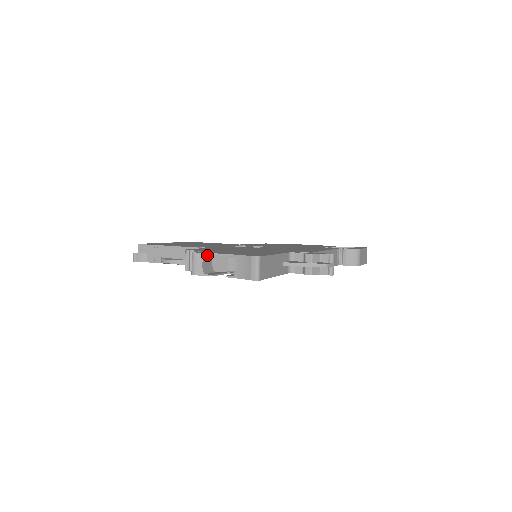
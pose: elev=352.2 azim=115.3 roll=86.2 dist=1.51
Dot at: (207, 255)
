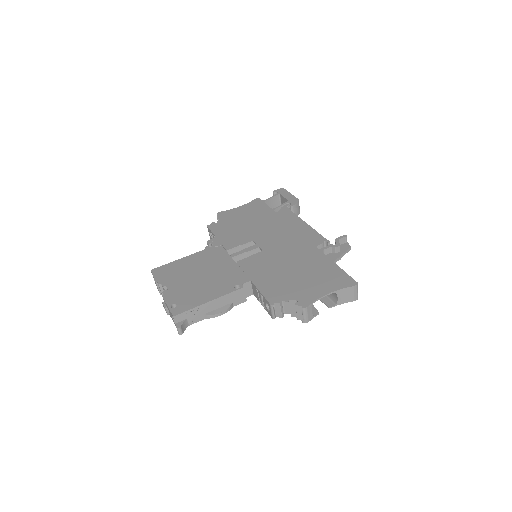
Dot at: (309, 302)
